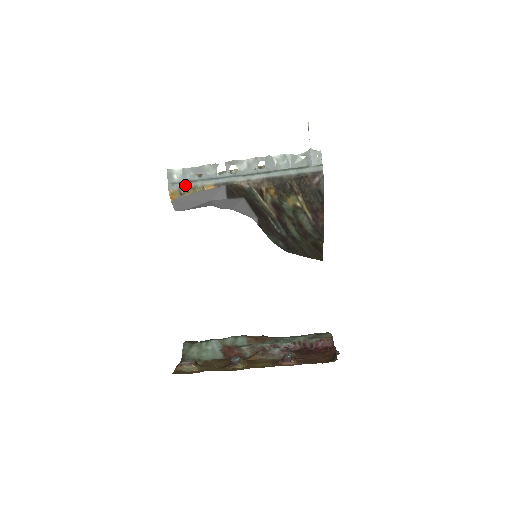
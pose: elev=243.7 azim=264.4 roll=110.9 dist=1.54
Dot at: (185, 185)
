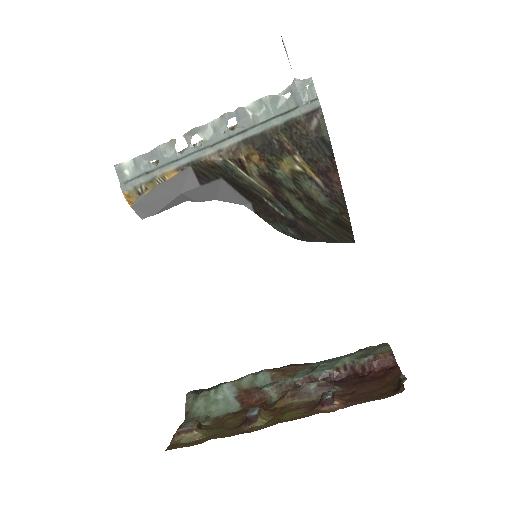
Dot at: (140, 180)
